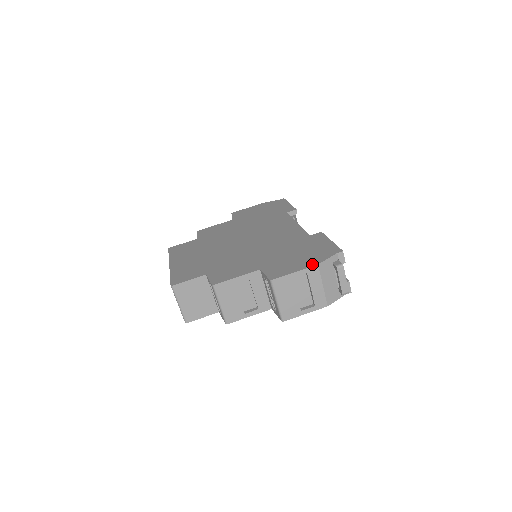
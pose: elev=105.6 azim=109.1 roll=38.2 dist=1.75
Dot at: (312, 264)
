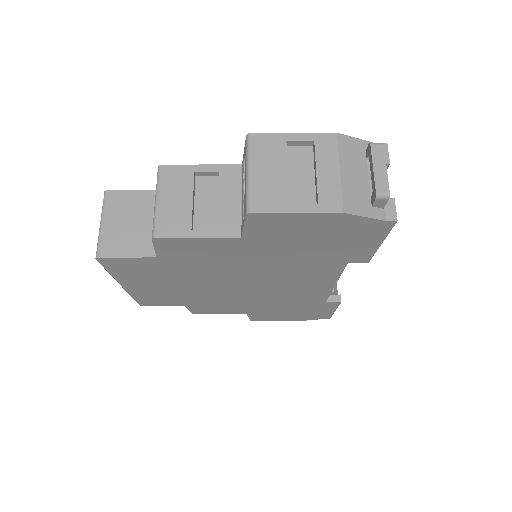
Dot at: (327, 136)
